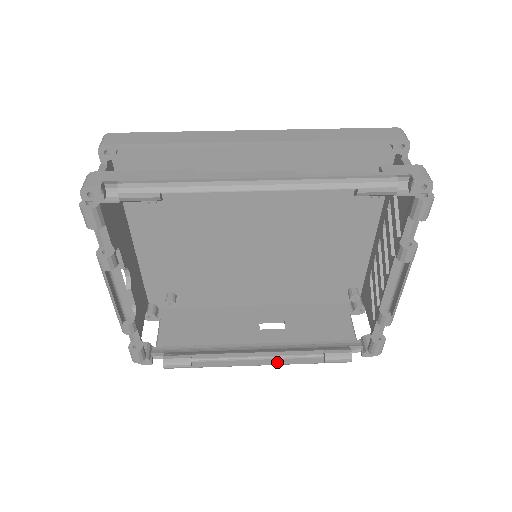
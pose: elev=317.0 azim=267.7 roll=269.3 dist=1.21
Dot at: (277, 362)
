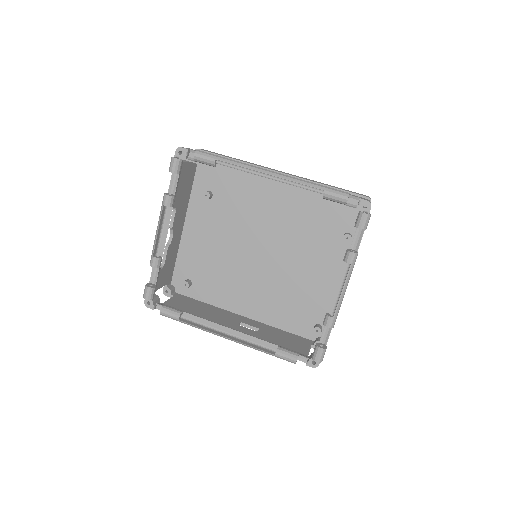
Dot at: (240, 341)
